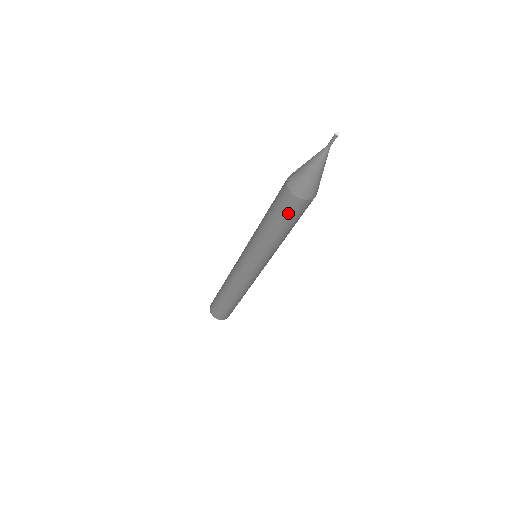
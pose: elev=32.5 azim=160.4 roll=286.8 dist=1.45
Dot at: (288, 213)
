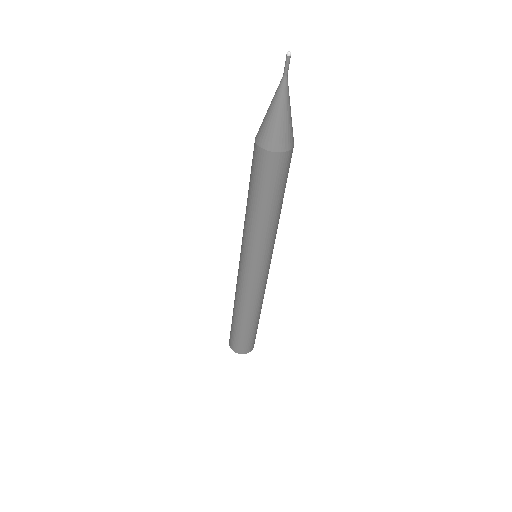
Dot at: (259, 175)
